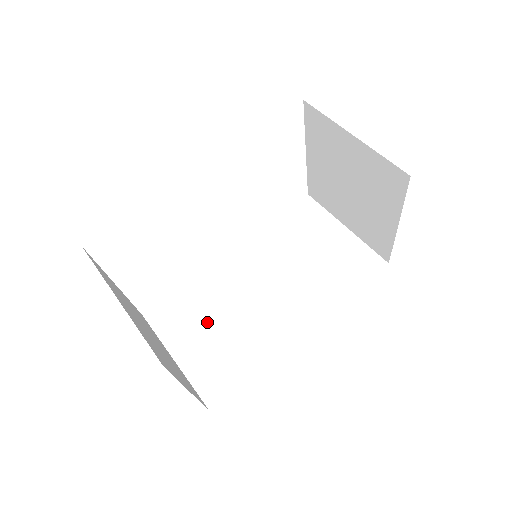
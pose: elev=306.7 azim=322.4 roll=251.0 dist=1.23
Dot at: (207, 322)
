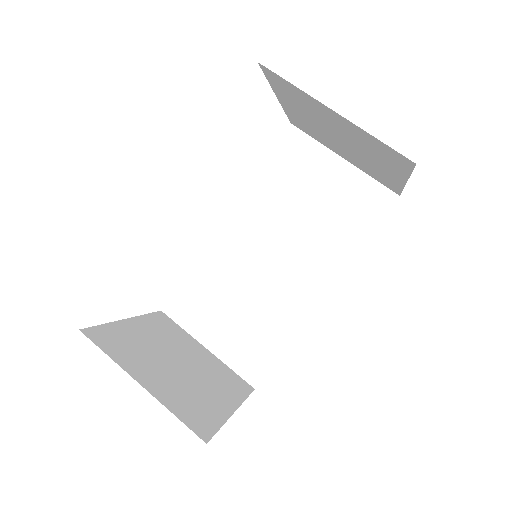
Dot at: (226, 305)
